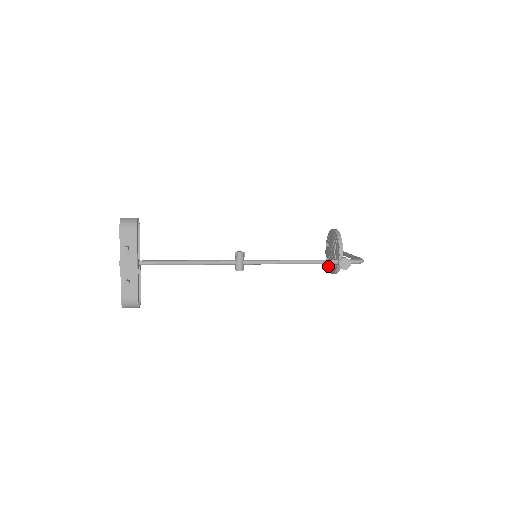
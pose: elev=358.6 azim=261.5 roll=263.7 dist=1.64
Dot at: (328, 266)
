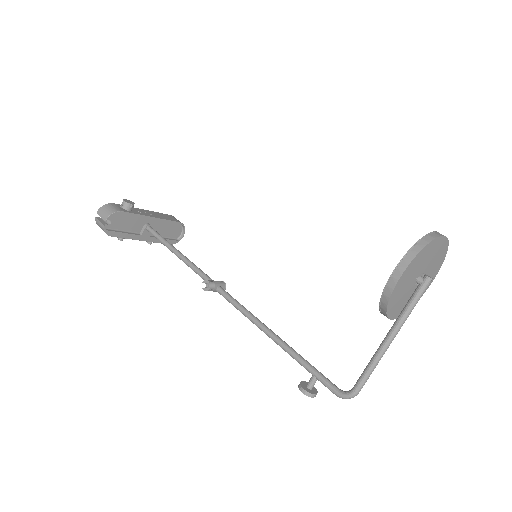
Dot at: occluded
